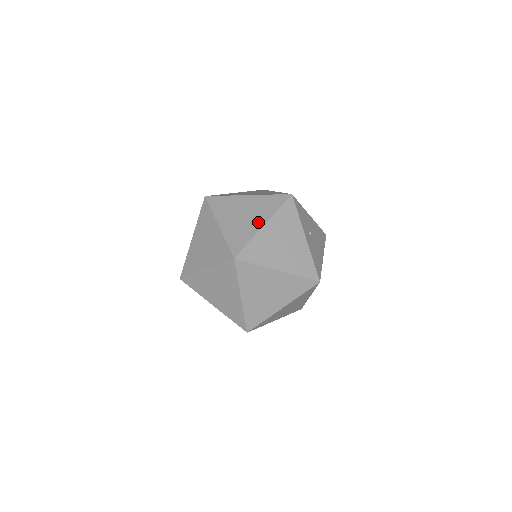
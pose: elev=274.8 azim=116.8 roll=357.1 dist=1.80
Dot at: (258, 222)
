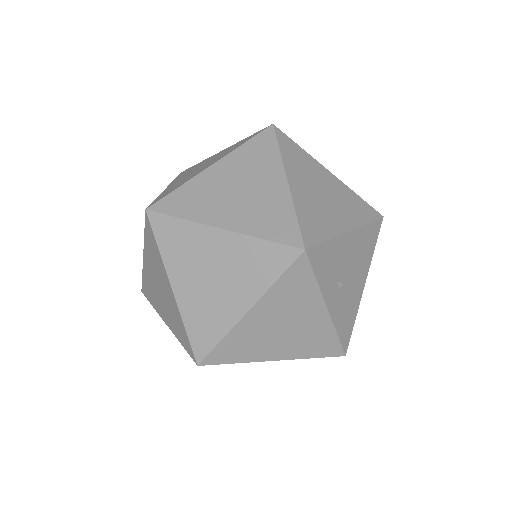
Dot at: (237, 303)
